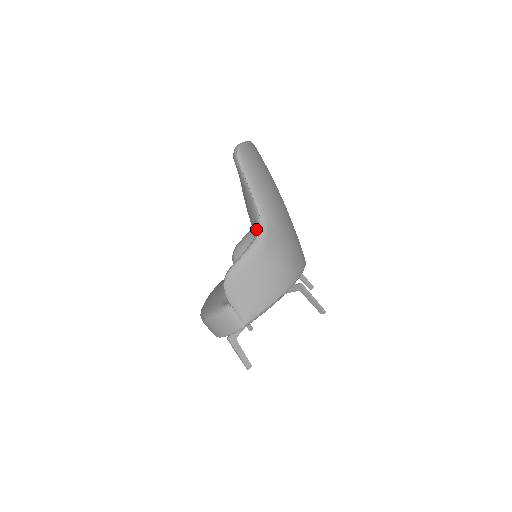
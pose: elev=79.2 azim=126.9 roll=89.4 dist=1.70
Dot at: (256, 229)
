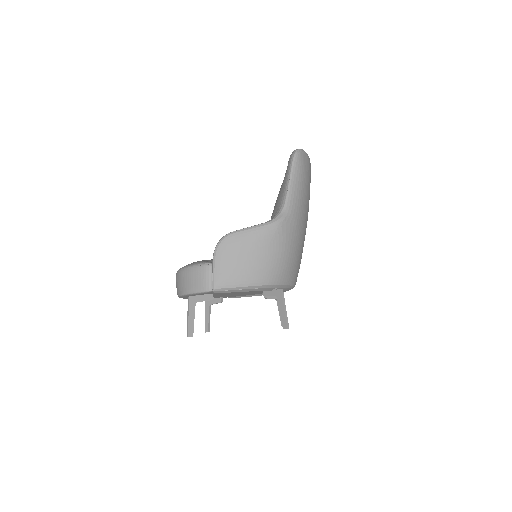
Dot at: (274, 216)
